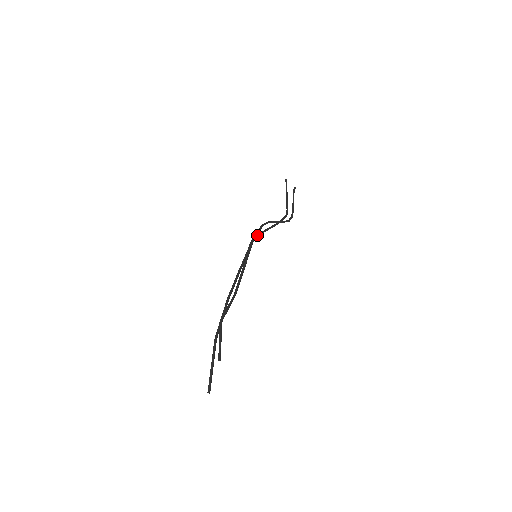
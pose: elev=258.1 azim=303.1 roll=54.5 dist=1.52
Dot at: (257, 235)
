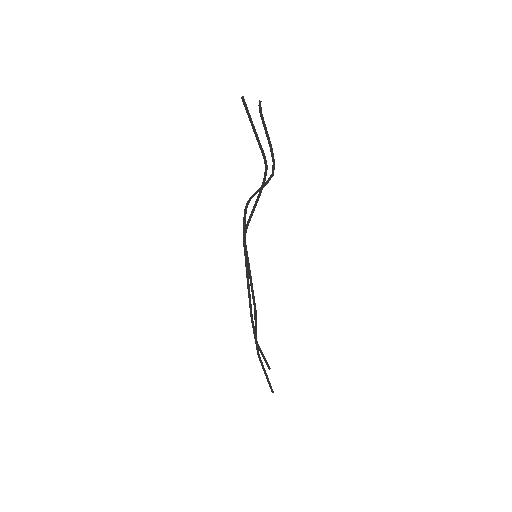
Dot at: (245, 230)
